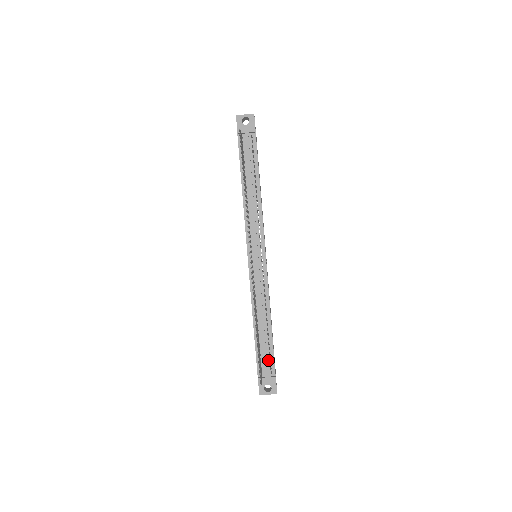
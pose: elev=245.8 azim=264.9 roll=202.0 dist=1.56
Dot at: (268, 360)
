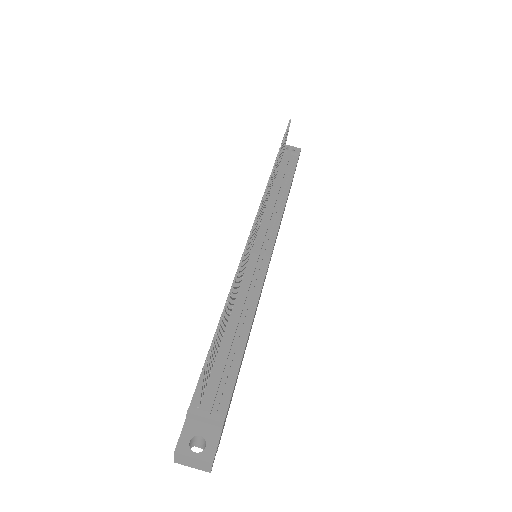
Dot at: (222, 385)
